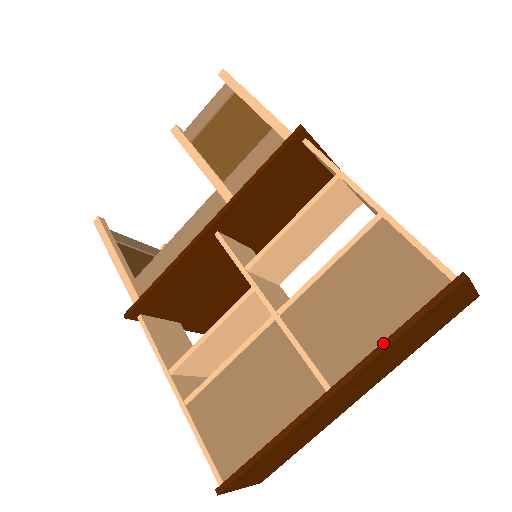
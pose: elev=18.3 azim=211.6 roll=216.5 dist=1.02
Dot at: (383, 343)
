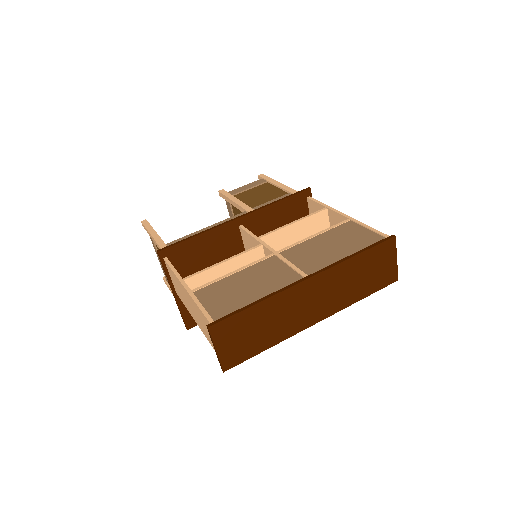
Dot at: (345, 258)
